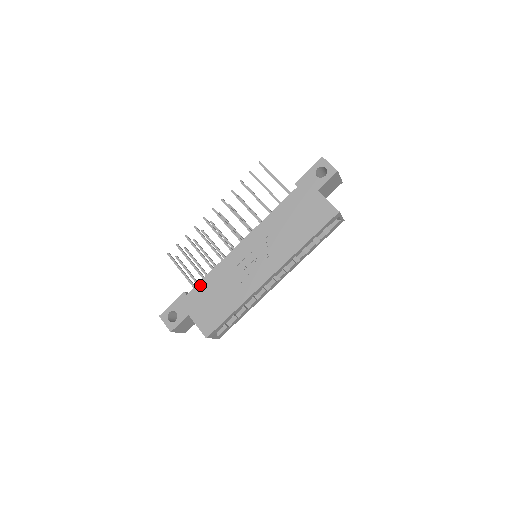
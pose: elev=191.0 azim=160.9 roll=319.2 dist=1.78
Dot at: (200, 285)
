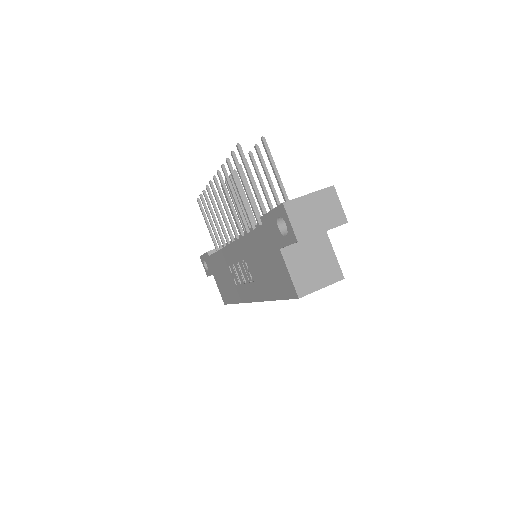
Dot at: (214, 257)
